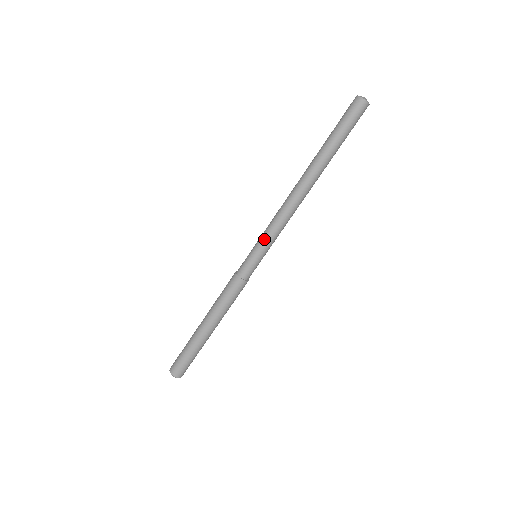
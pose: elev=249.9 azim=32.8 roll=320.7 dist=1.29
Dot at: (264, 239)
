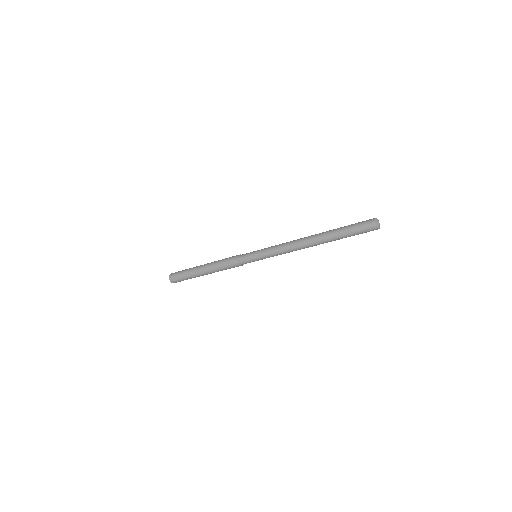
Dot at: (267, 256)
